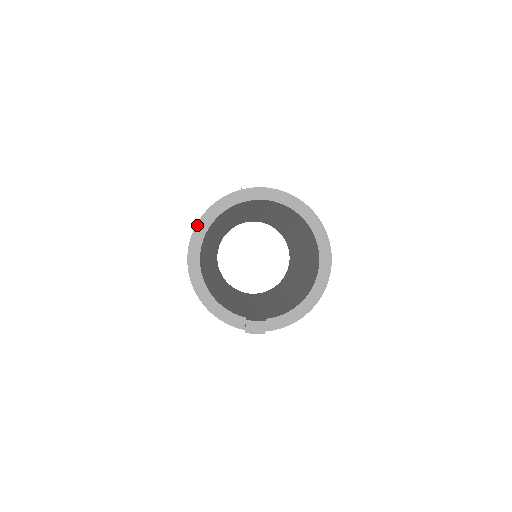
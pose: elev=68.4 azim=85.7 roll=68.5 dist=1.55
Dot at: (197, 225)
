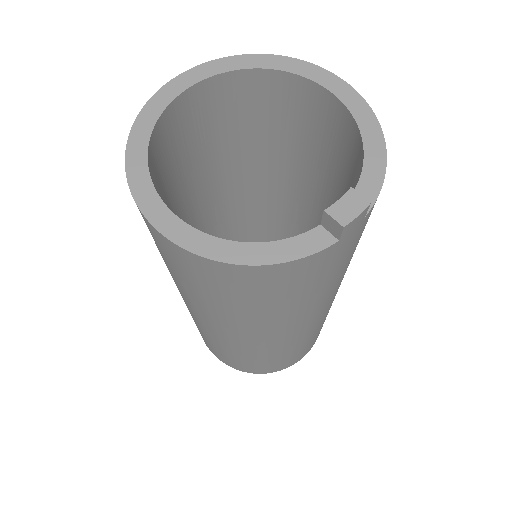
Dot at: (129, 182)
